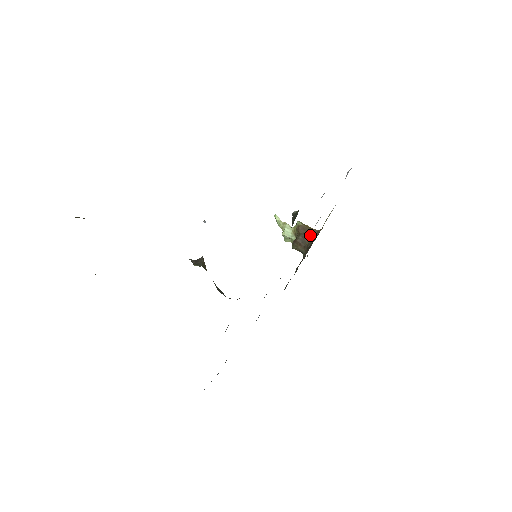
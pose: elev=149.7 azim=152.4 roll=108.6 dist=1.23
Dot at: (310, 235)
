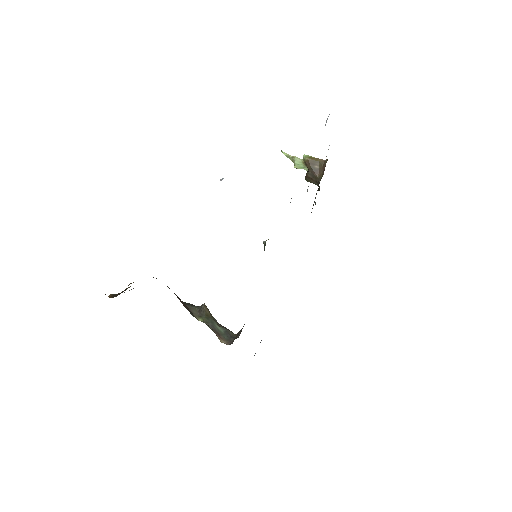
Dot at: (318, 168)
